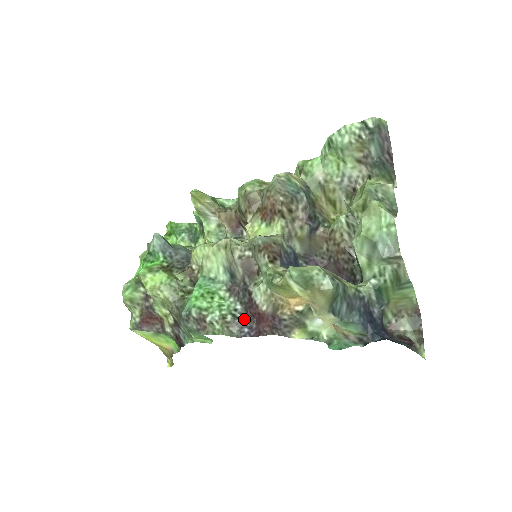
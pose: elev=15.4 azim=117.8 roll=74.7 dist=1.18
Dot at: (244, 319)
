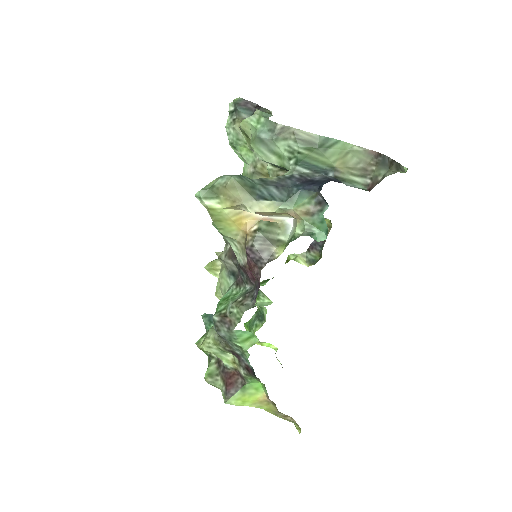
Dot at: (253, 290)
